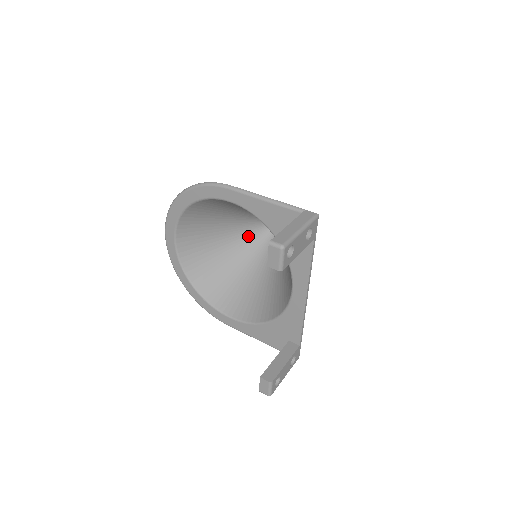
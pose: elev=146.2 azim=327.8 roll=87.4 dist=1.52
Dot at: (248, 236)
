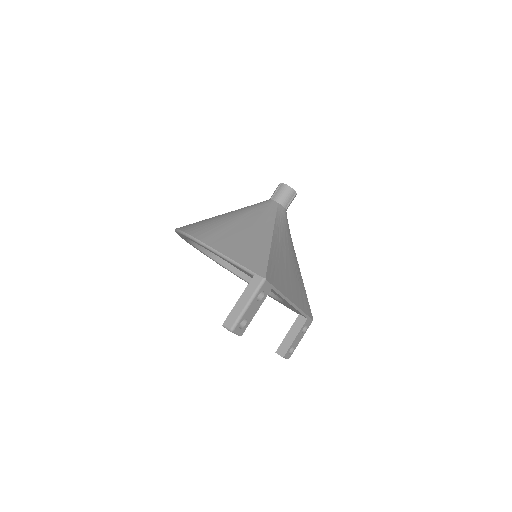
Dot at: occluded
